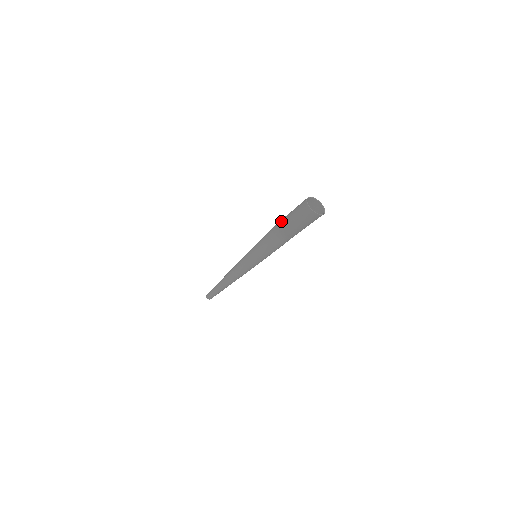
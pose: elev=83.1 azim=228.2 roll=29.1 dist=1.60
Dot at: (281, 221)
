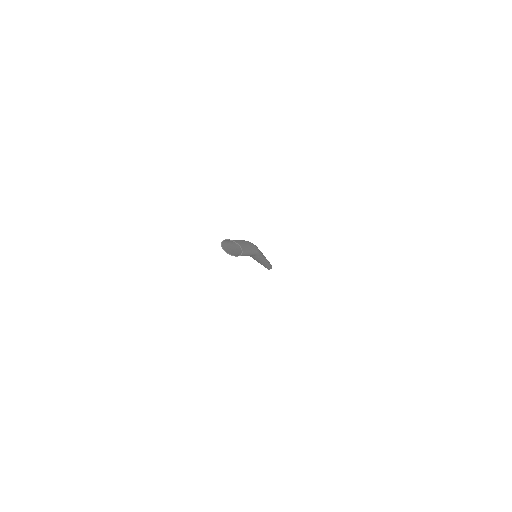
Dot at: (235, 245)
